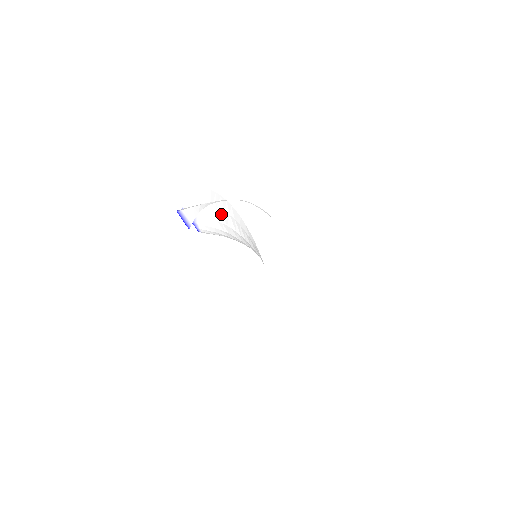
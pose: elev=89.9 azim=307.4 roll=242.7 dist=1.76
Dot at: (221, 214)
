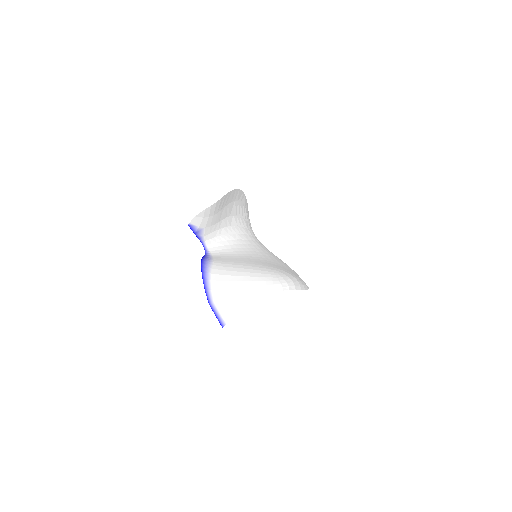
Dot at: (227, 208)
